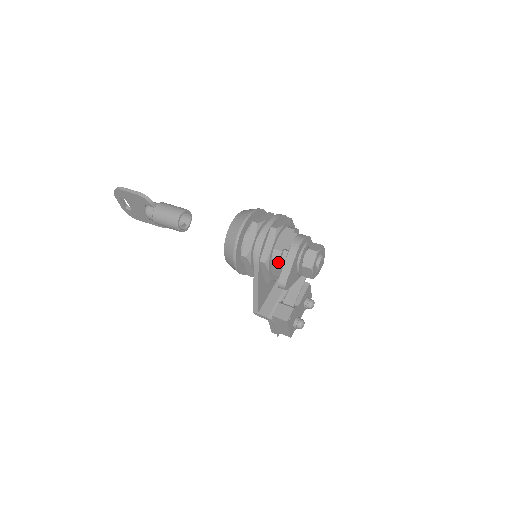
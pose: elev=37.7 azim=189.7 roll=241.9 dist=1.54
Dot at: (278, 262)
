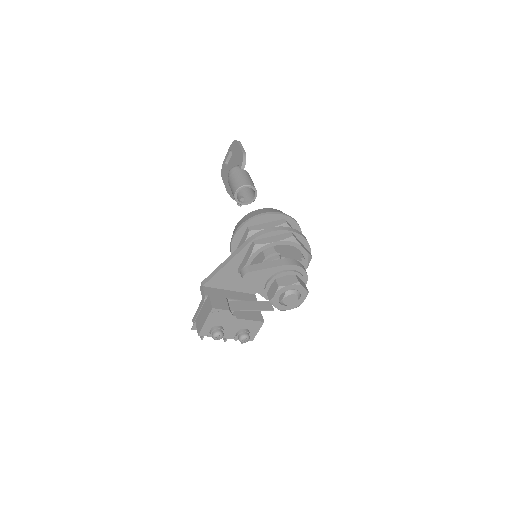
Dot at: (264, 257)
